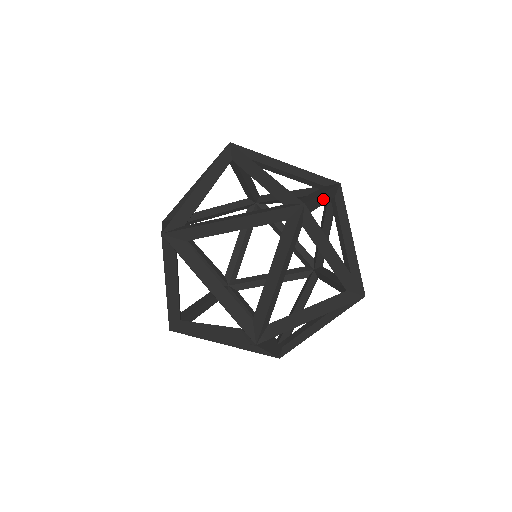
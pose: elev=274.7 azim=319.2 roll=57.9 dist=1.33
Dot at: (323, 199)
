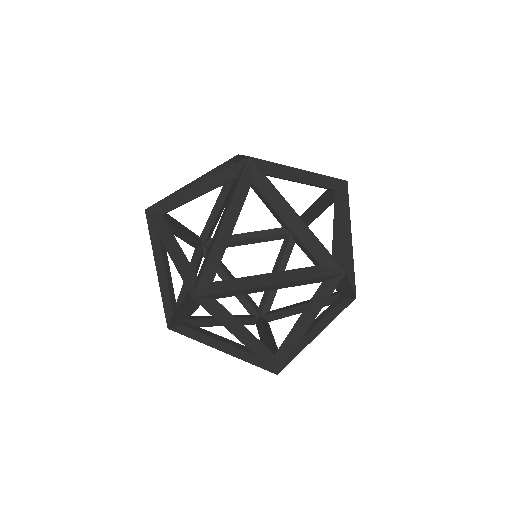
Dot at: occluded
